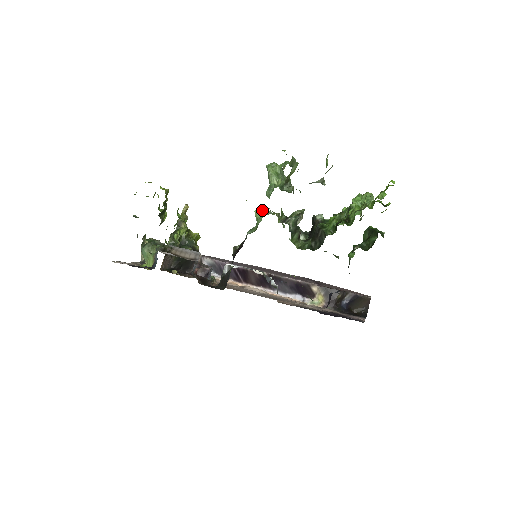
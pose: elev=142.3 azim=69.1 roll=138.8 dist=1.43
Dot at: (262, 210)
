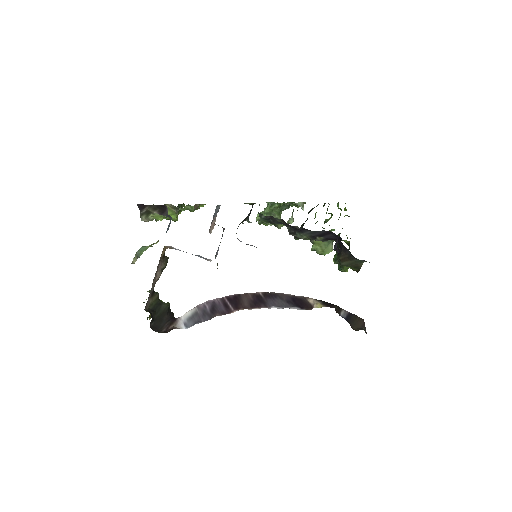
Dot at: (265, 208)
